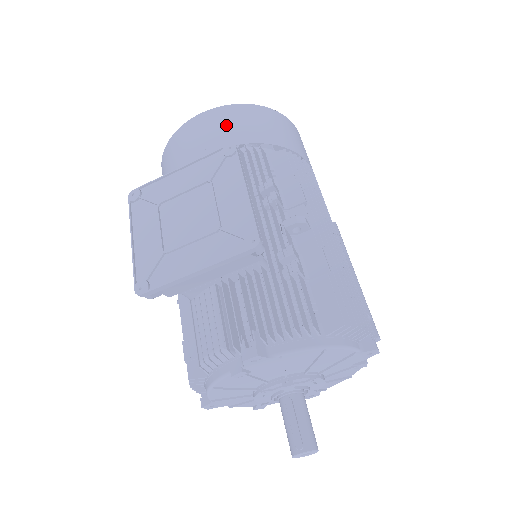
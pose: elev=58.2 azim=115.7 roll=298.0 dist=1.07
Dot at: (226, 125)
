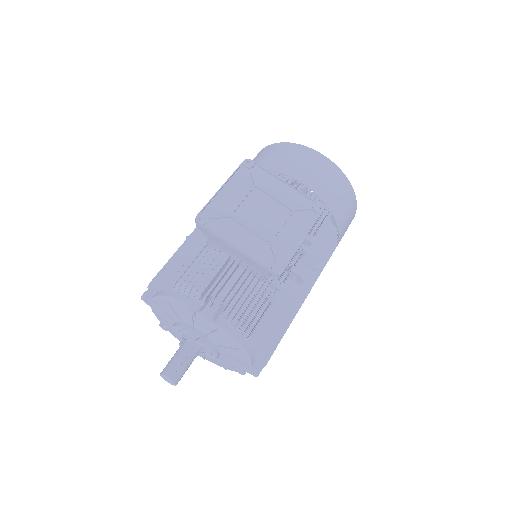
Dot at: (328, 180)
